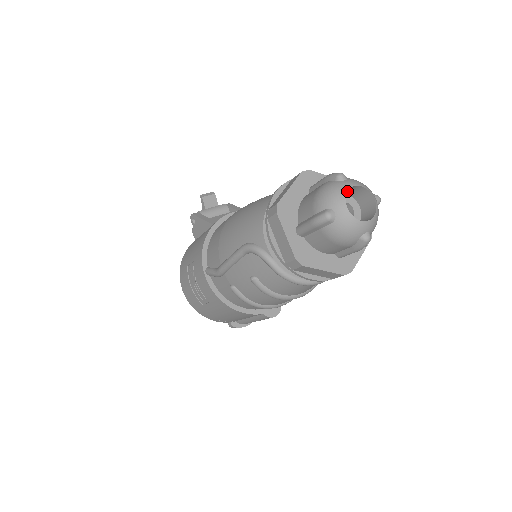
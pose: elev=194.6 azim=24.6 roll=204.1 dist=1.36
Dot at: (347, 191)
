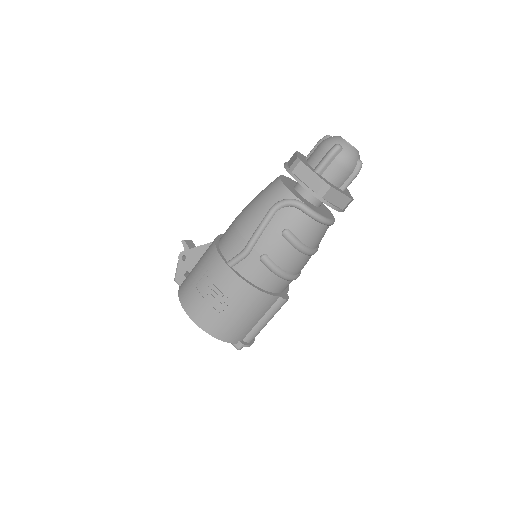
Dot at: (340, 136)
